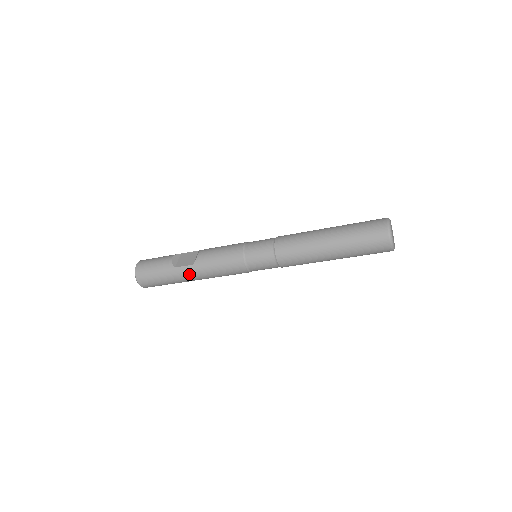
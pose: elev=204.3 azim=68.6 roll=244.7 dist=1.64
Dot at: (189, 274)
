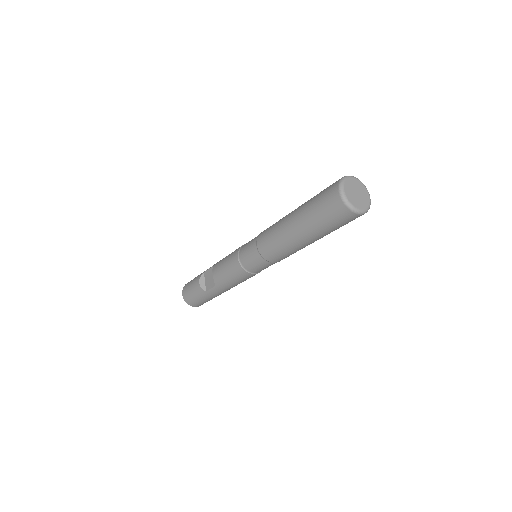
Dot at: (219, 292)
